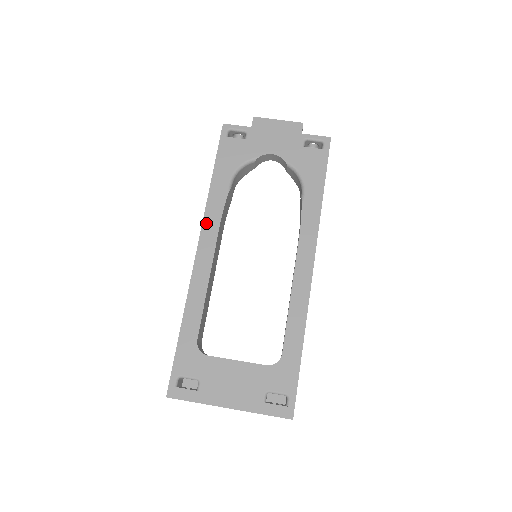
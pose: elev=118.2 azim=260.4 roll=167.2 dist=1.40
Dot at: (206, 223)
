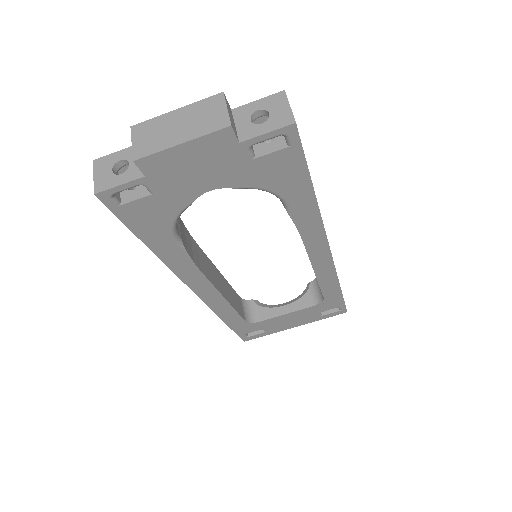
Dot at: (184, 278)
